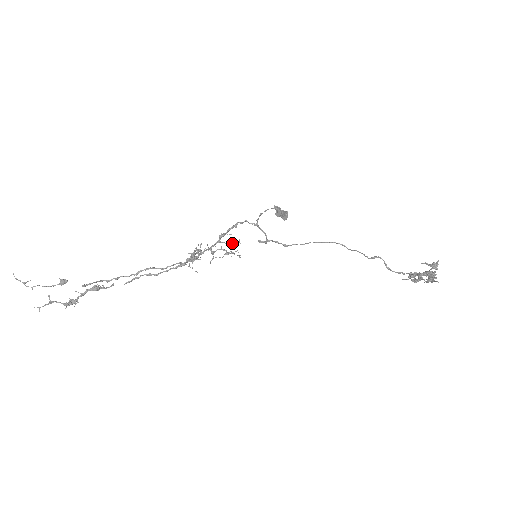
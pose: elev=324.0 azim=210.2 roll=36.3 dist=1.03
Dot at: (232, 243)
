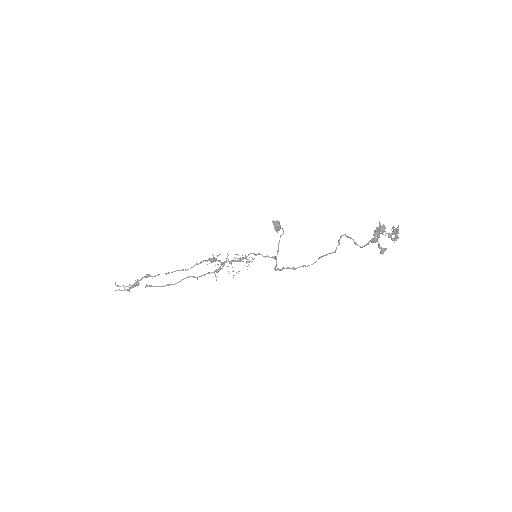
Dot at: (249, 261)
